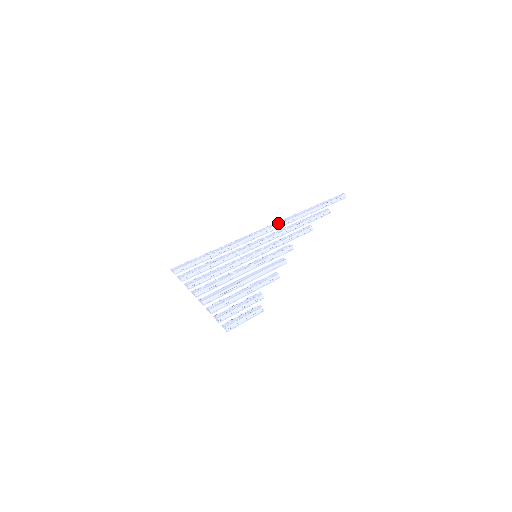
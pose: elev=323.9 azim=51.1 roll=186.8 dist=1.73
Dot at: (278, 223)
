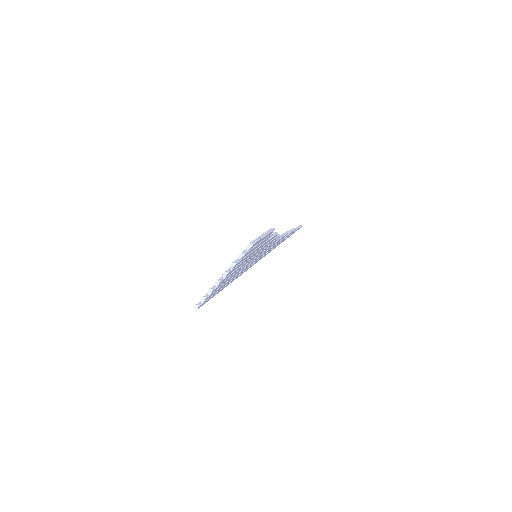
Dot at: occluded
